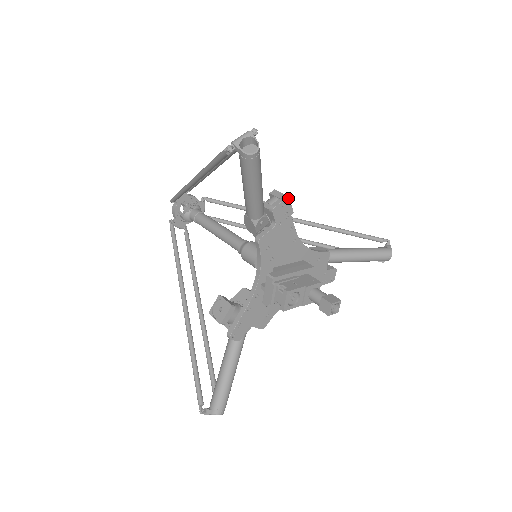
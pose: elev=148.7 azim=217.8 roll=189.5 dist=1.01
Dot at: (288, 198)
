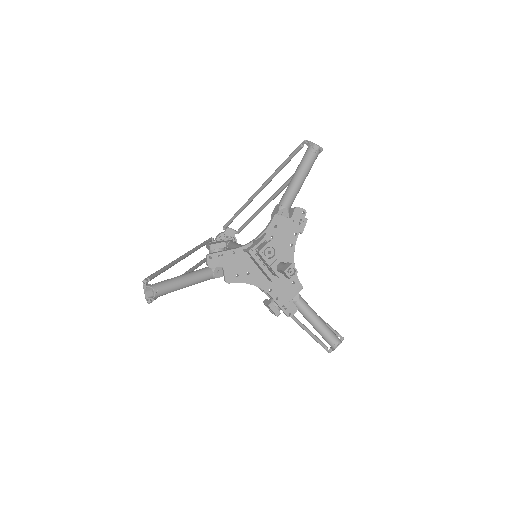
Dot at: (307, 219)
